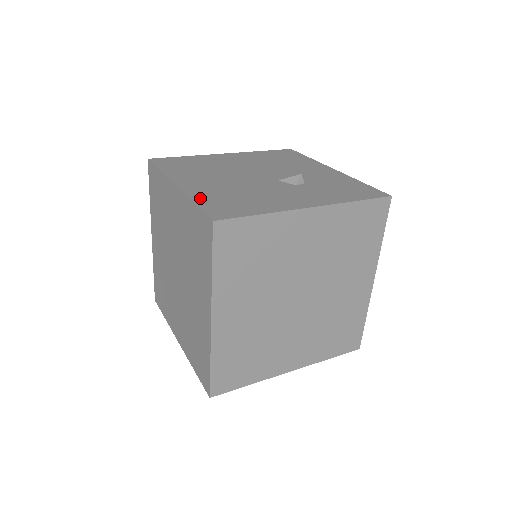
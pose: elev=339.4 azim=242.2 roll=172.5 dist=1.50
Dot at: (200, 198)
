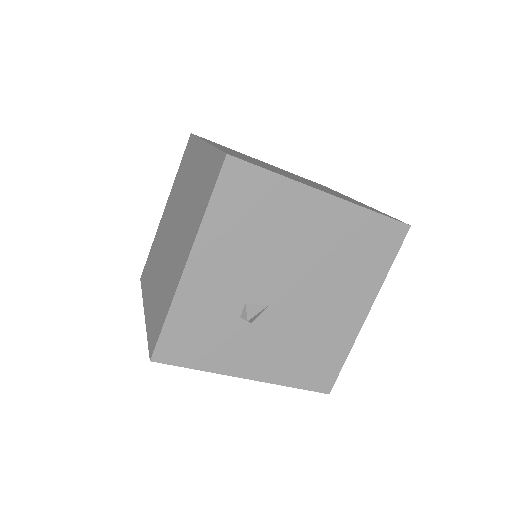
Dot at: occluded
